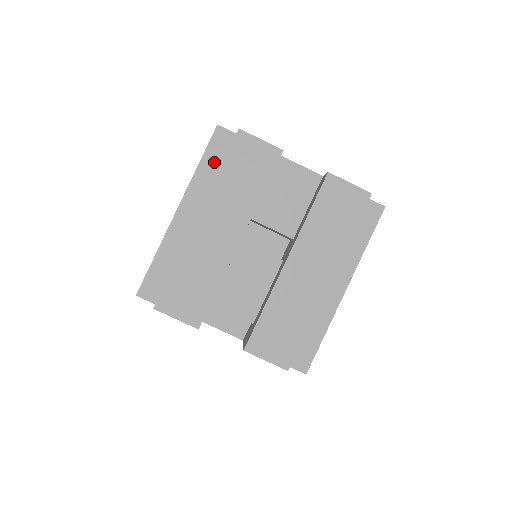
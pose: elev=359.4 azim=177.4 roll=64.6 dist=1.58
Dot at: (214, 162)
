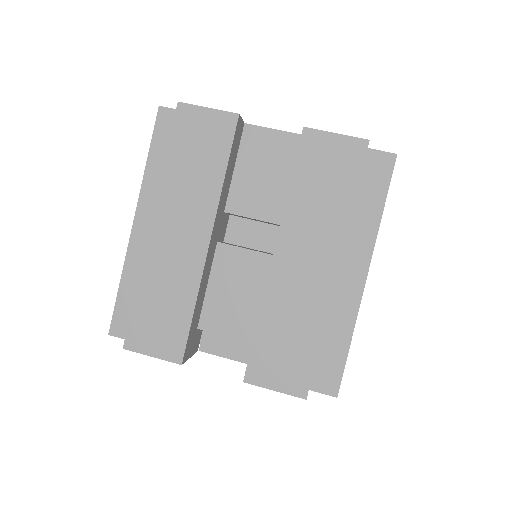
Dot at: (164, 153)
